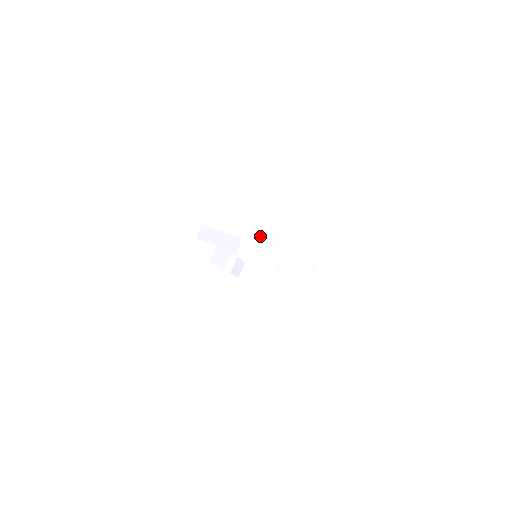
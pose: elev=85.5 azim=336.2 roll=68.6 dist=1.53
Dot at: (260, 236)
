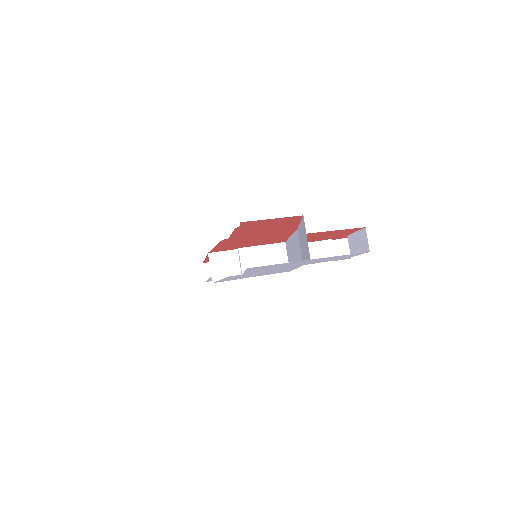
Dot at: occluded
